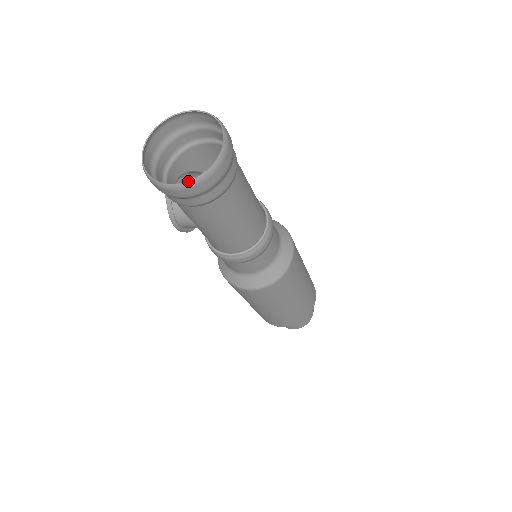
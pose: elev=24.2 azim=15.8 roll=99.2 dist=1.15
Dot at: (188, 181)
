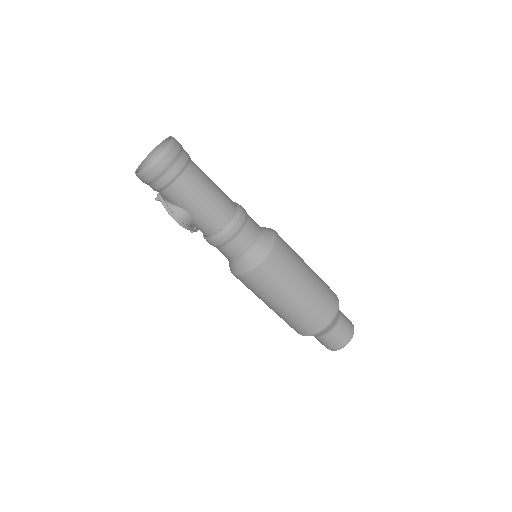
Dot at: (158, 155)
